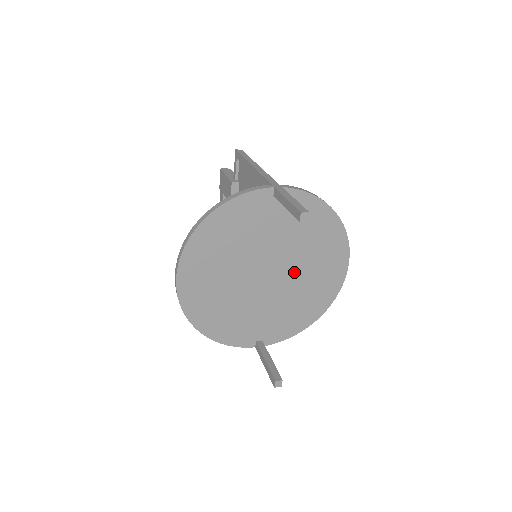
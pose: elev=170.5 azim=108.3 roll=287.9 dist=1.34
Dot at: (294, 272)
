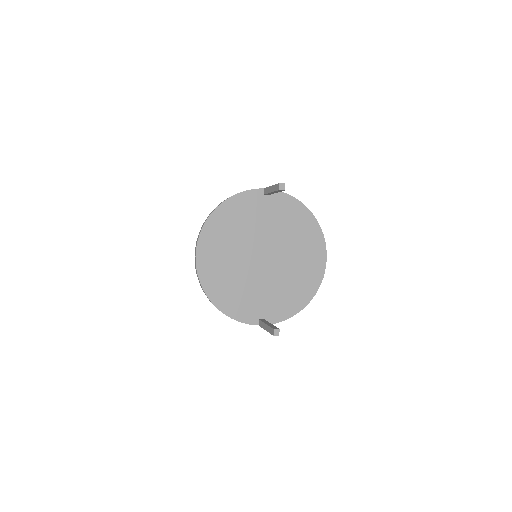
Dot at: (284, 258)
